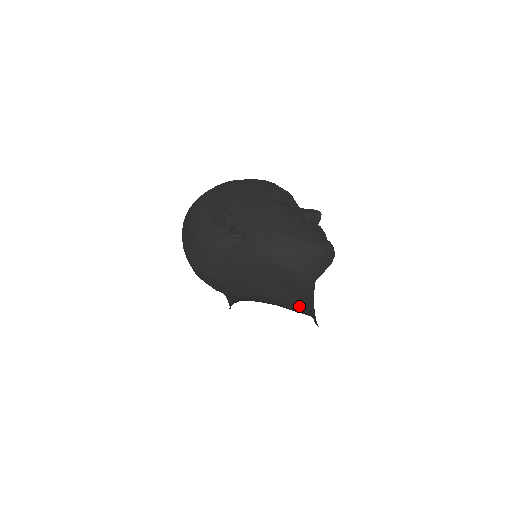
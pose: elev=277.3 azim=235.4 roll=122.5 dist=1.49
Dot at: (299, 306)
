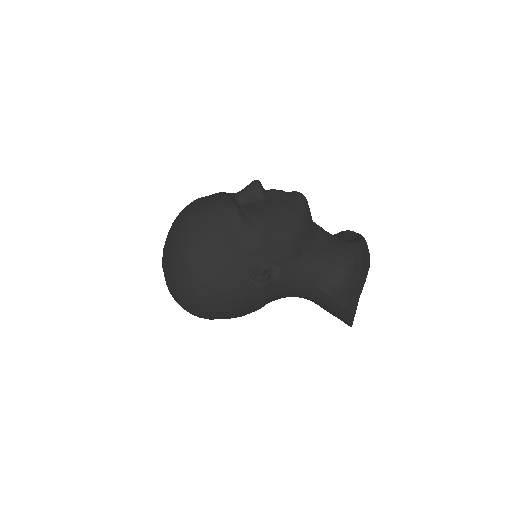
Dot at: (350, 250)
